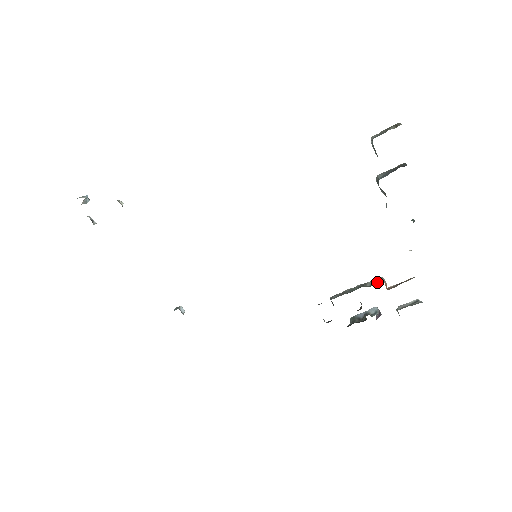
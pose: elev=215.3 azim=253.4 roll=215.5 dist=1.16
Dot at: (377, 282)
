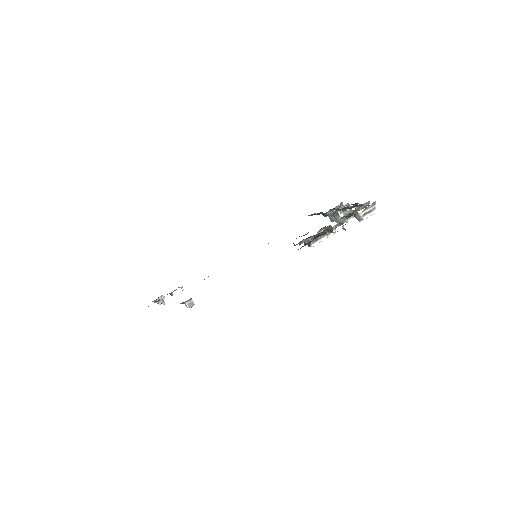
Dot at: occluded
